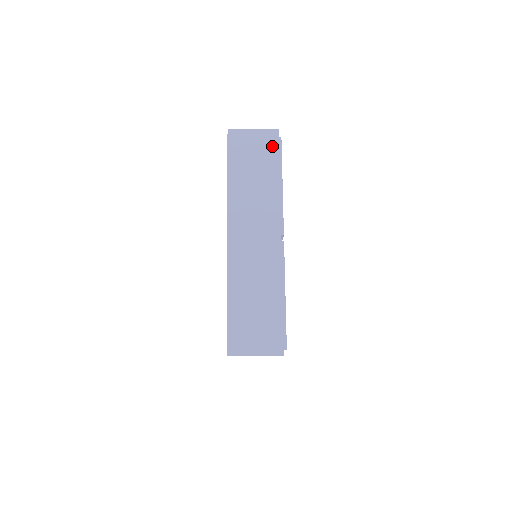
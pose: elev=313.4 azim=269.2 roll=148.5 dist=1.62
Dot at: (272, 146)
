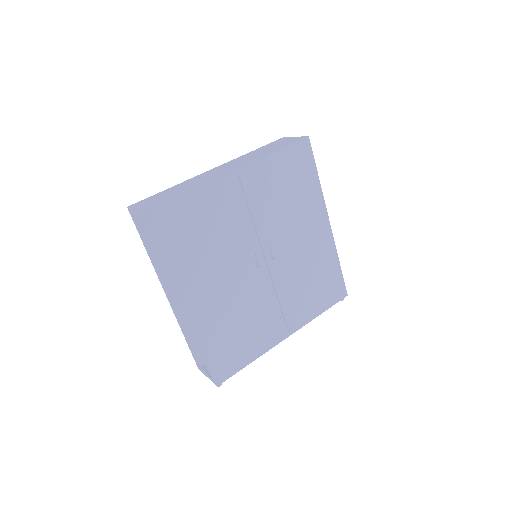
Dot at: (293, 142)
